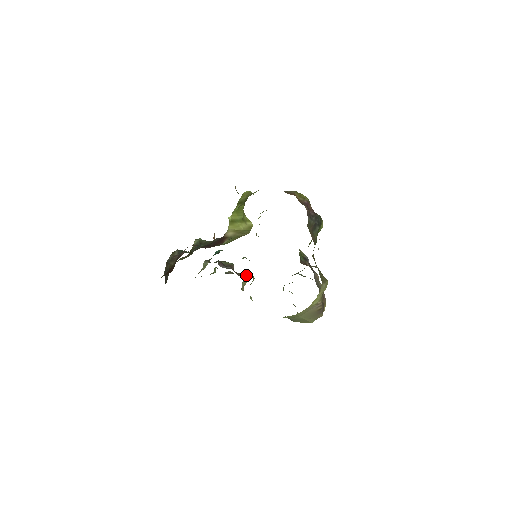
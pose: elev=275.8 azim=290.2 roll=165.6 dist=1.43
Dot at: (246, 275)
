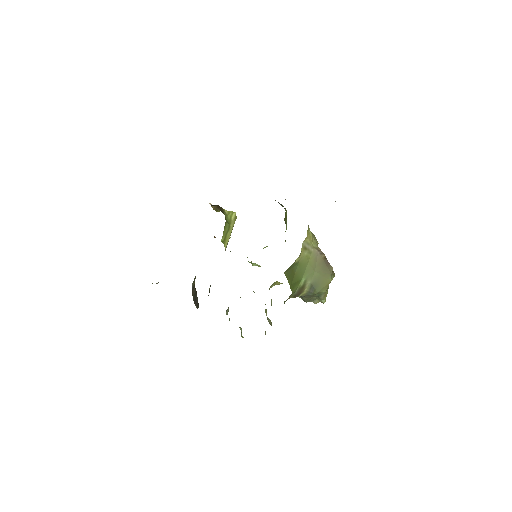
Dot at: occluded
